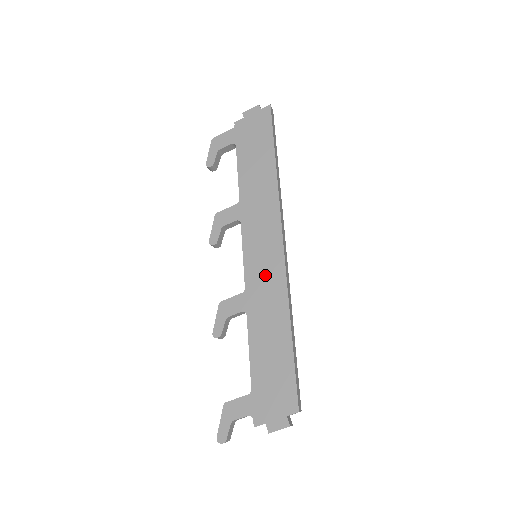
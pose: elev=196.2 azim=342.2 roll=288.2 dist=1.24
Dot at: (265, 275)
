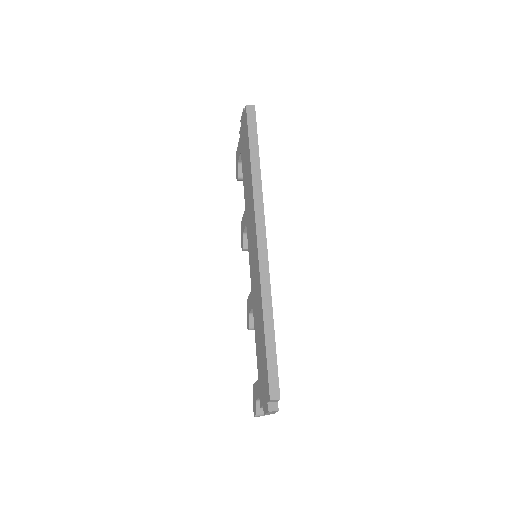
Dot at: (255, 275)
